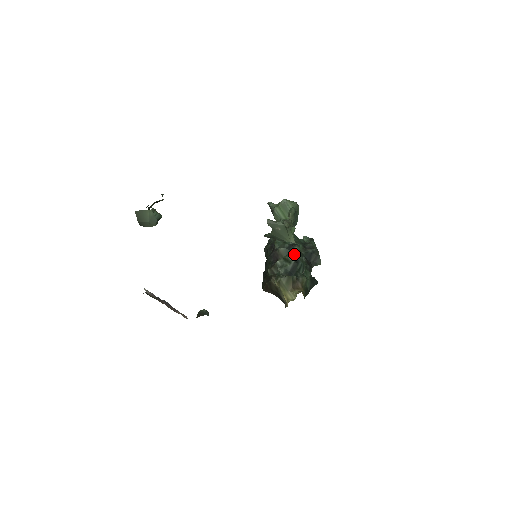
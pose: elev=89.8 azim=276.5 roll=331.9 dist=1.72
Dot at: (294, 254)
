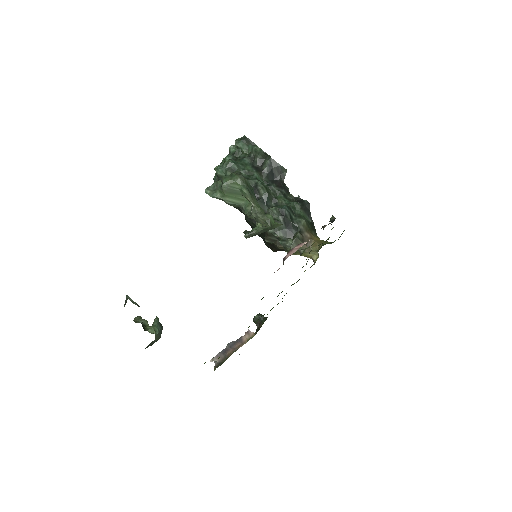
Dot at: (273, 208)
